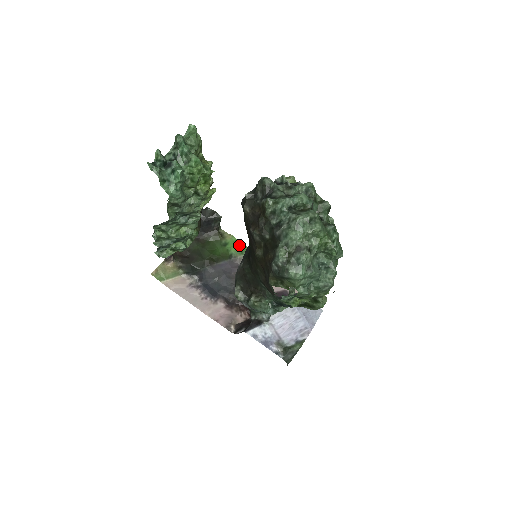
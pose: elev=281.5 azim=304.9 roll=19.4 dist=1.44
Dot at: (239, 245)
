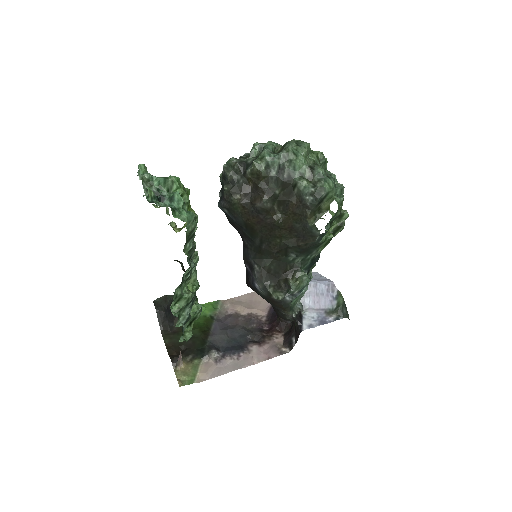
Dot at: (206, 306)
